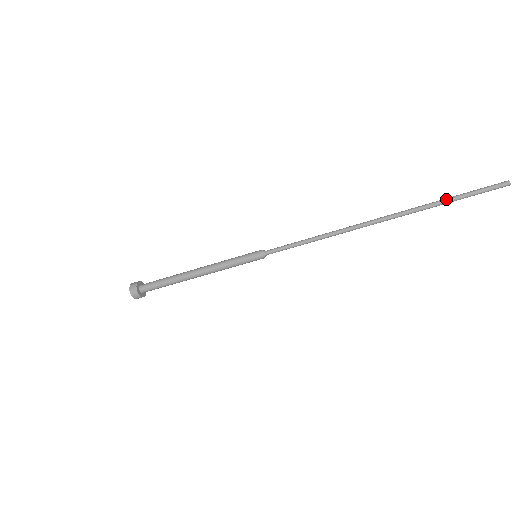
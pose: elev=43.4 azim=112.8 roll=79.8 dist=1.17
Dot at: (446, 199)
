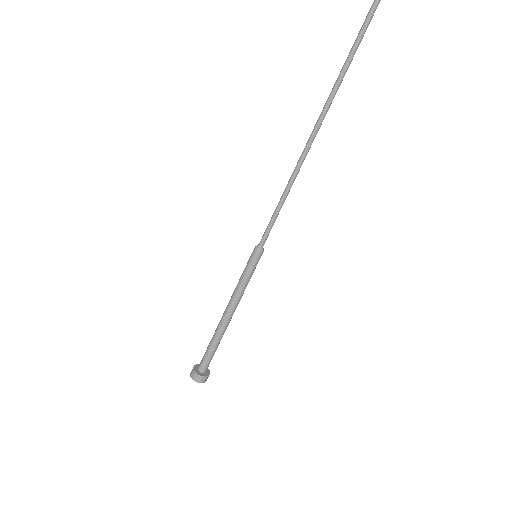
Dot at: (348, 55)
